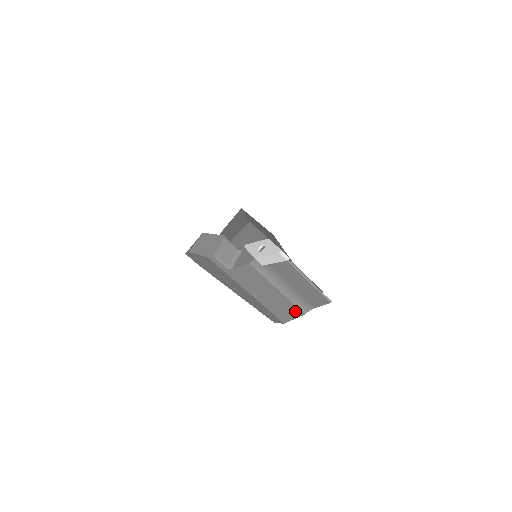
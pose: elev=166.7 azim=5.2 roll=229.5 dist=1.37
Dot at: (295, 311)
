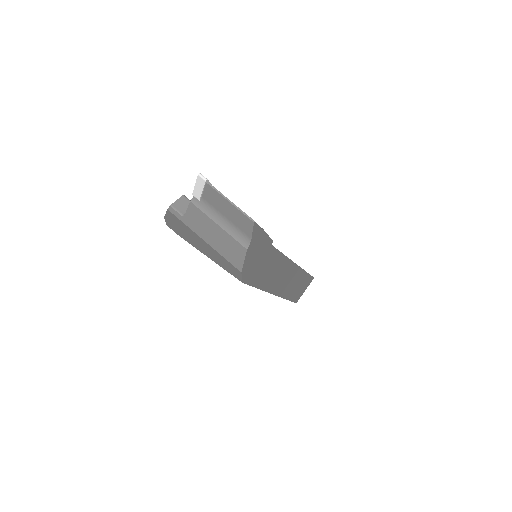
Dot at: (240, 249)
